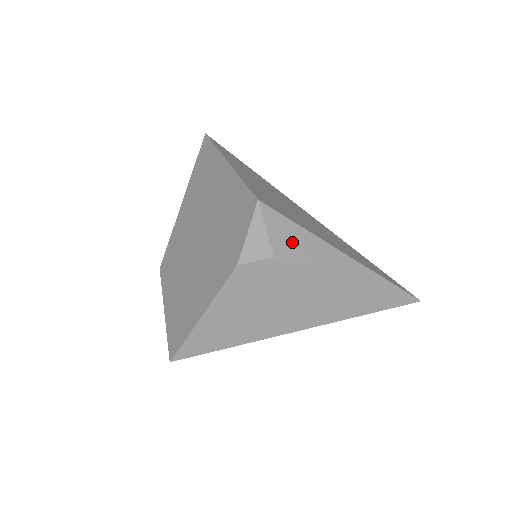
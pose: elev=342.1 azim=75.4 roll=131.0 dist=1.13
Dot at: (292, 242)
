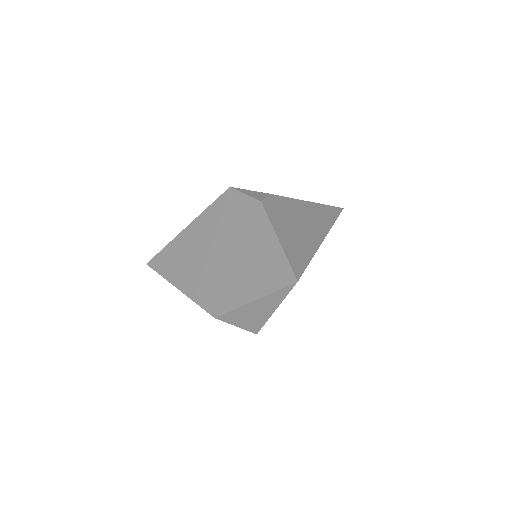
Dot at: occluded
